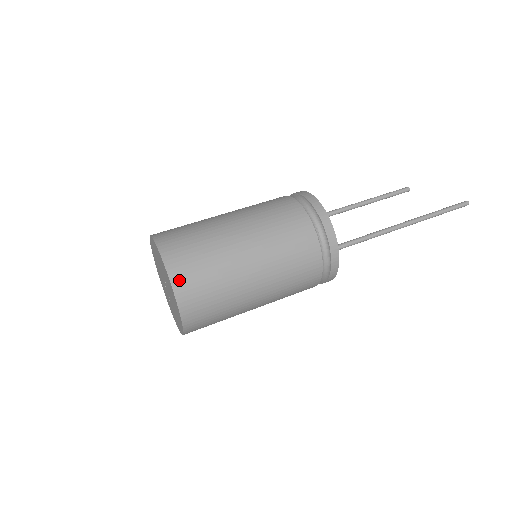
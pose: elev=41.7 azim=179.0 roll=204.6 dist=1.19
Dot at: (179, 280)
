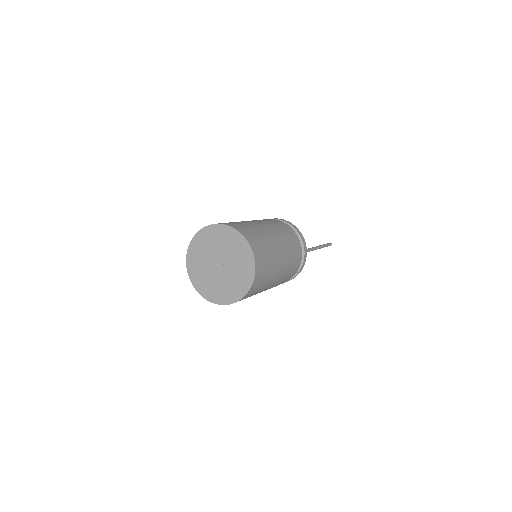
Dot at: (250, 240)
